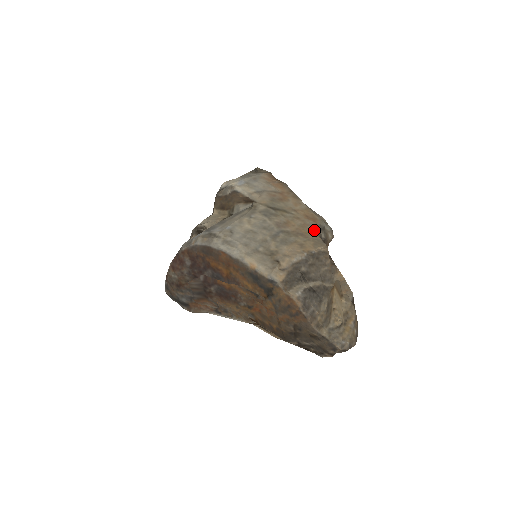
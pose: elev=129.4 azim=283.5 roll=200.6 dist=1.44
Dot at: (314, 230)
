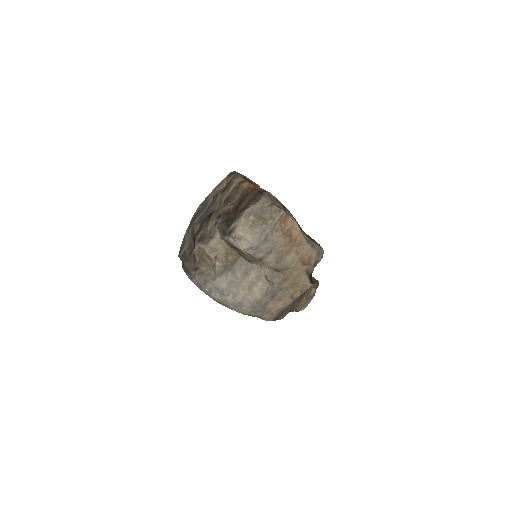
Dot at: (307, 273)
